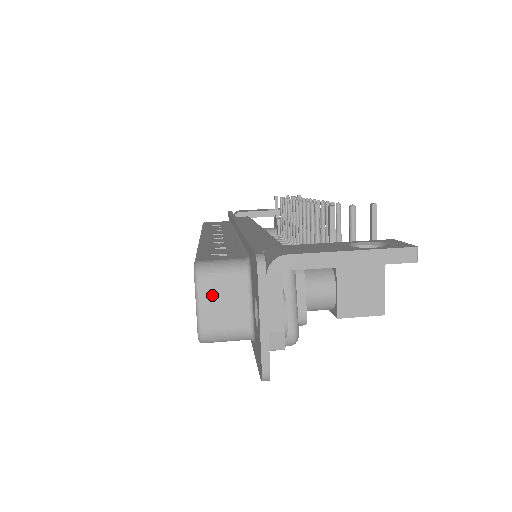
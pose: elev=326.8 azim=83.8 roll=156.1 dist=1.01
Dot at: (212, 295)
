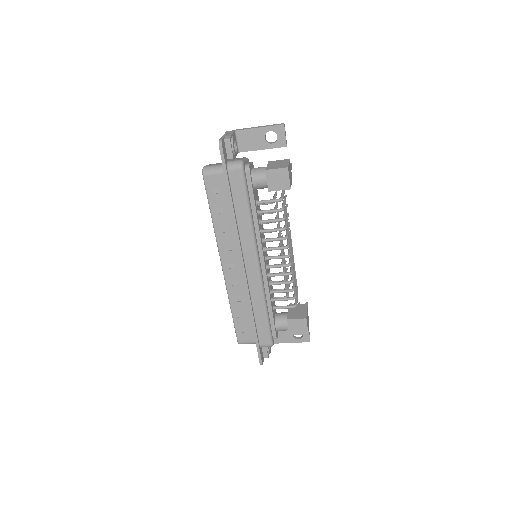
Dot at: (213, 164)
